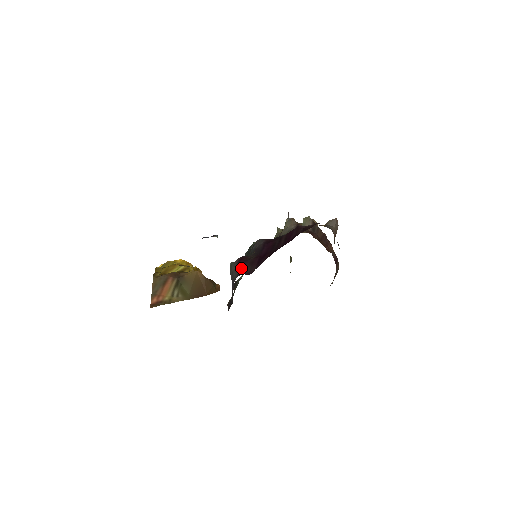
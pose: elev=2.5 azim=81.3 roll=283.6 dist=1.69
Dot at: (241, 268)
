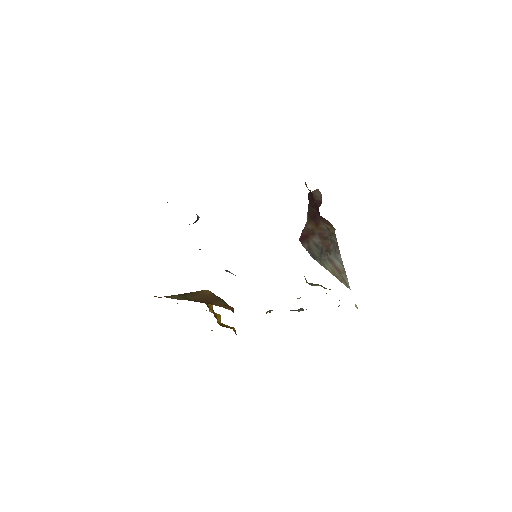
Dot at: occluded
